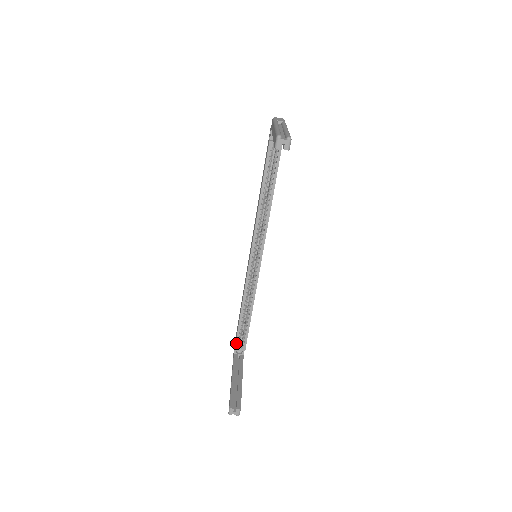
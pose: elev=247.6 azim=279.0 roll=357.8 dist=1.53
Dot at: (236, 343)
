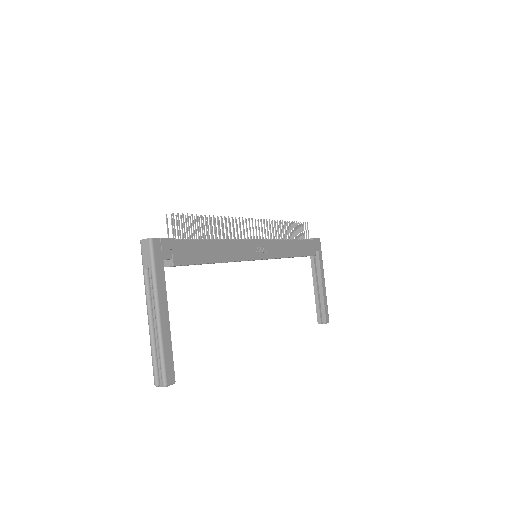
Dot at: occluded
